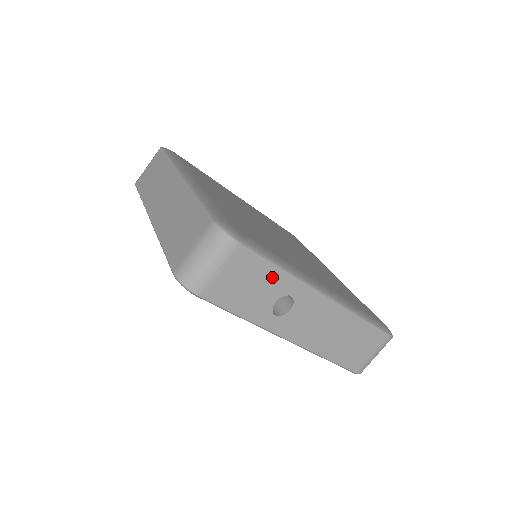
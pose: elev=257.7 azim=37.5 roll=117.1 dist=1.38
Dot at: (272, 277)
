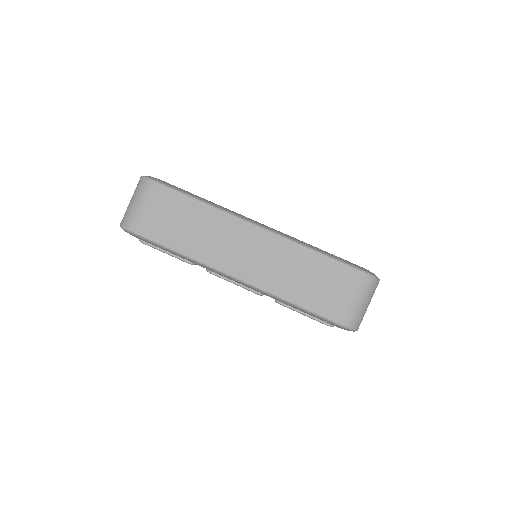
Dot at: occluded
